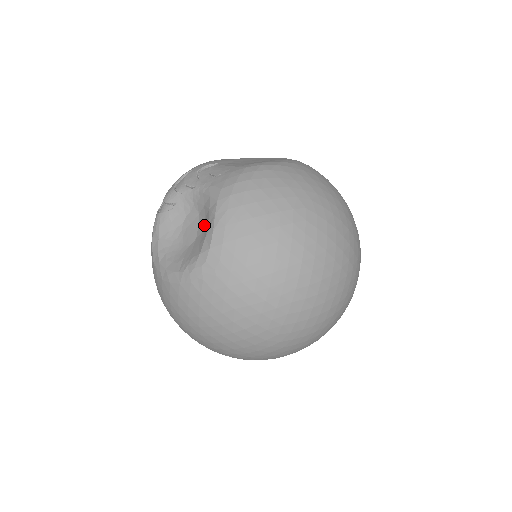
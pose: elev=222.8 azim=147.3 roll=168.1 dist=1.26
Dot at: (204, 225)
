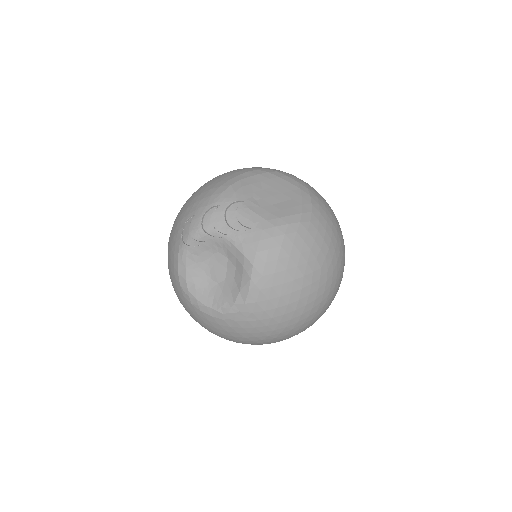
Dot at: (235, 274)
